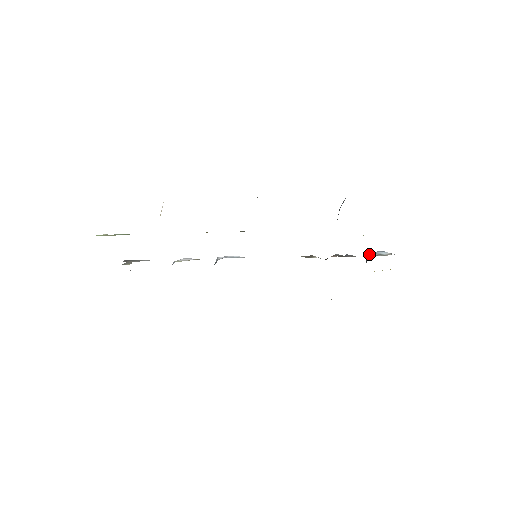
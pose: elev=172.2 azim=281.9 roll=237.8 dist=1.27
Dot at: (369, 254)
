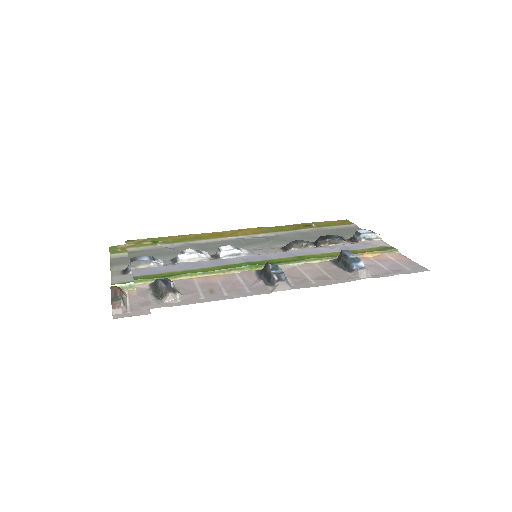
Dot at: (359, 233)
